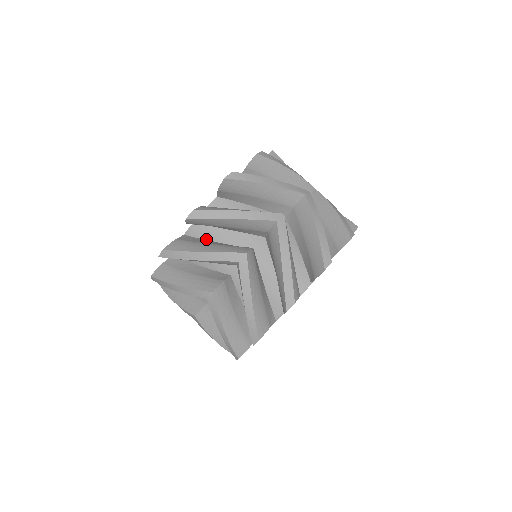
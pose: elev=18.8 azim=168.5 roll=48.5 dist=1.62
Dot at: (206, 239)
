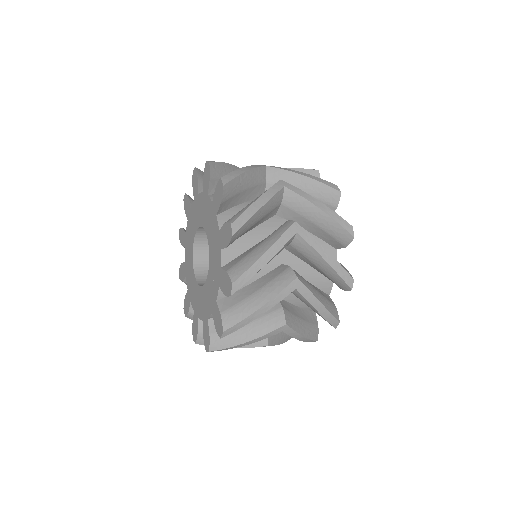
Dot at: (239, 289)
